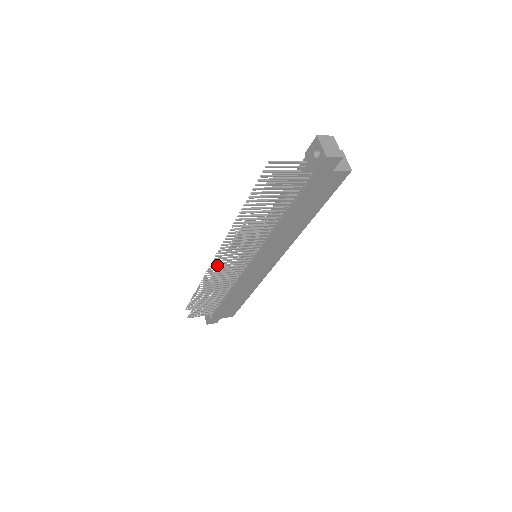
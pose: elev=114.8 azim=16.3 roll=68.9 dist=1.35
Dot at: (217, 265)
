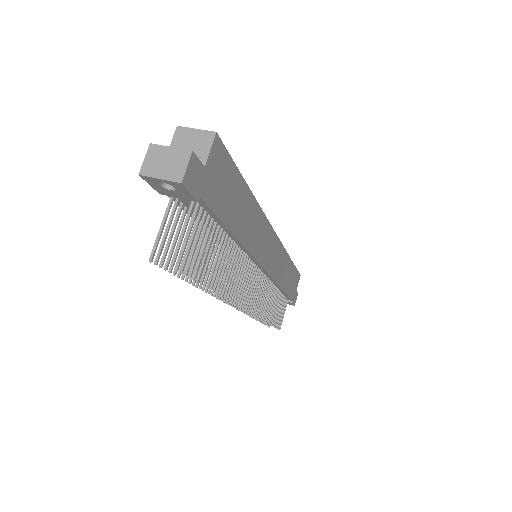
Dot at: occluded
